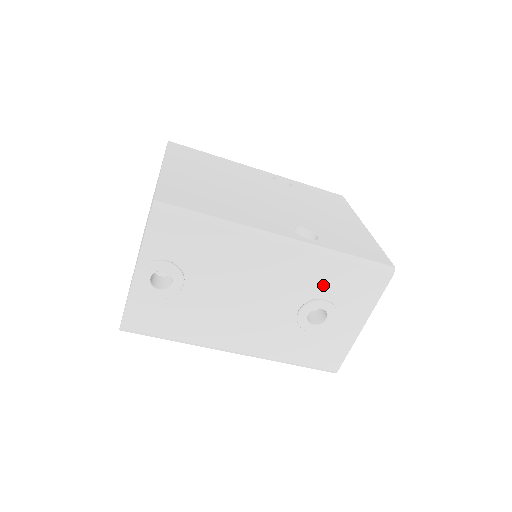
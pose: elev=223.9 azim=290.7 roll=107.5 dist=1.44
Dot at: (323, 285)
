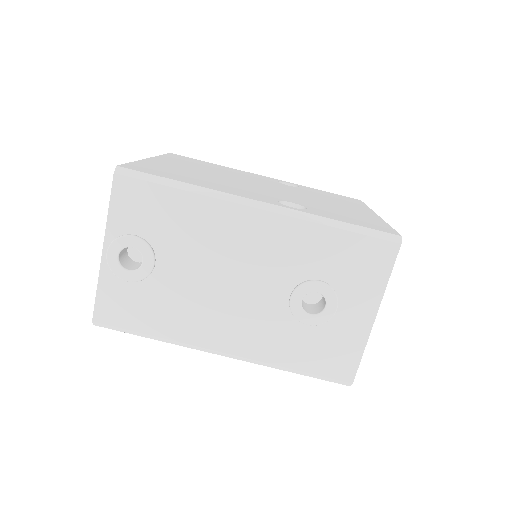
Dot at: (315, 261)
